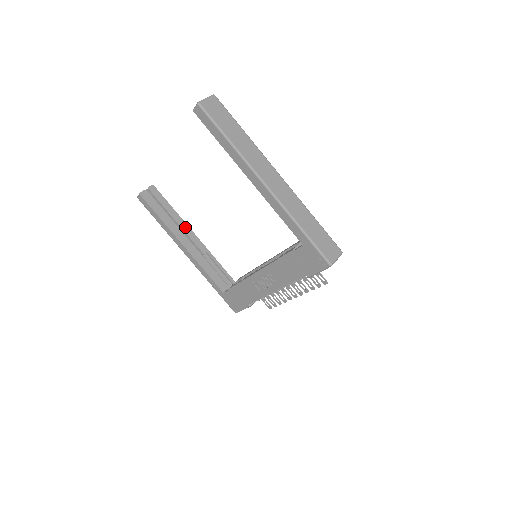
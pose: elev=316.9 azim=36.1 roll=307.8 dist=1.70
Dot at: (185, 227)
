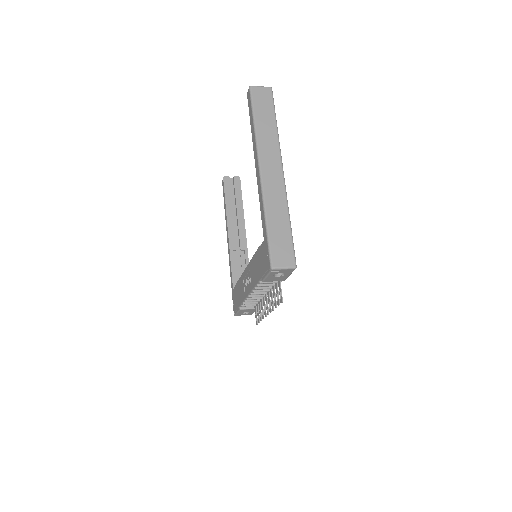
Dot at: (241, 221)
